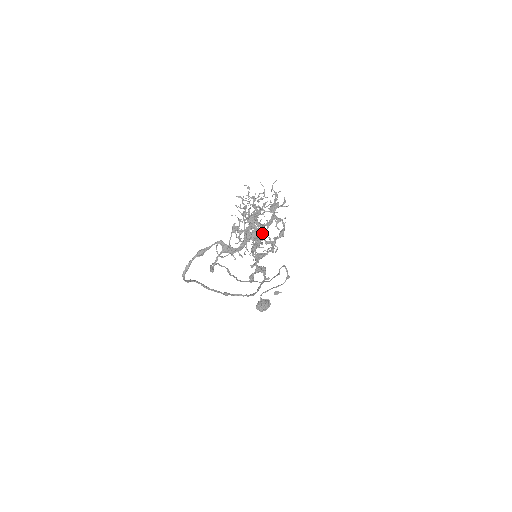
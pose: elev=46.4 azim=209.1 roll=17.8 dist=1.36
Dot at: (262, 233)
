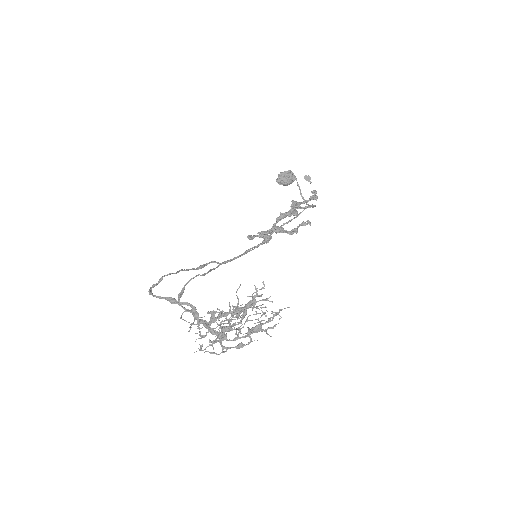
Dot at: occluded
